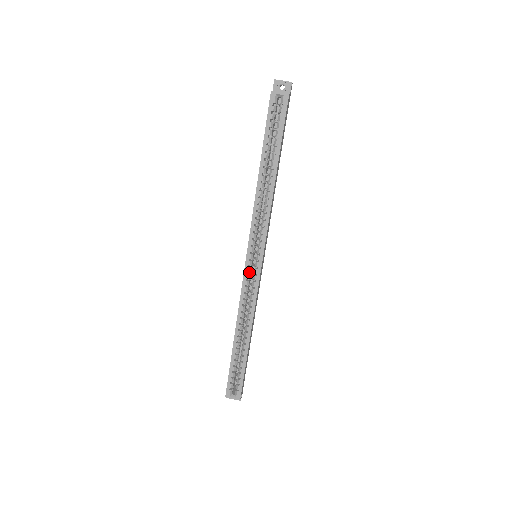
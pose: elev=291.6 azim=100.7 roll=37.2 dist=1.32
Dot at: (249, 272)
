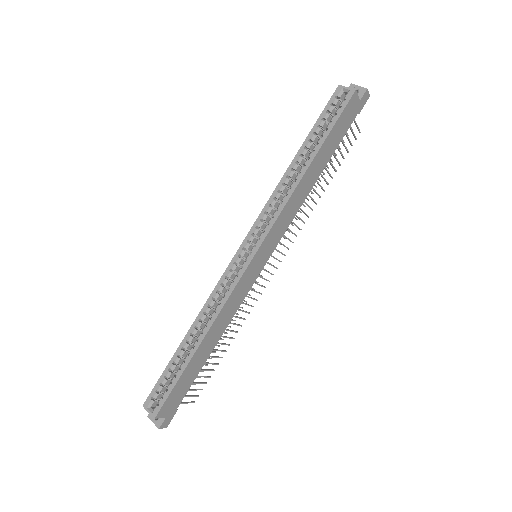
Dot at: (237, 264)
